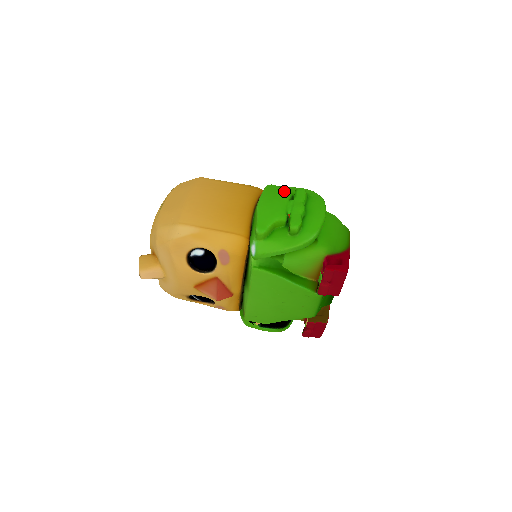
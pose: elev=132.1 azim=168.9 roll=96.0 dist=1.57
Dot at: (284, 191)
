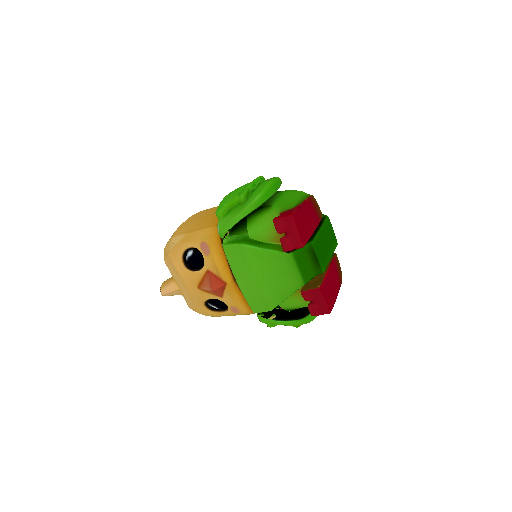
Dot at: (245, 184)
